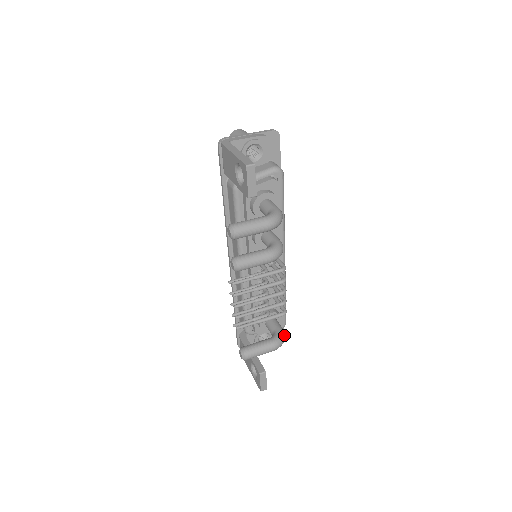
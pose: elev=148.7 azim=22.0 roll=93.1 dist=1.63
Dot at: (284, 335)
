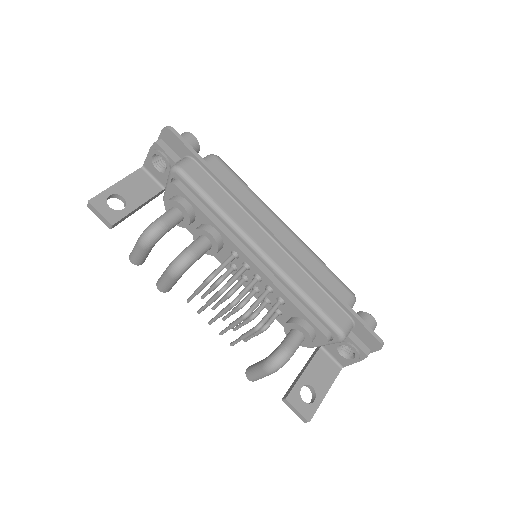
Dot at: (279, 354)
